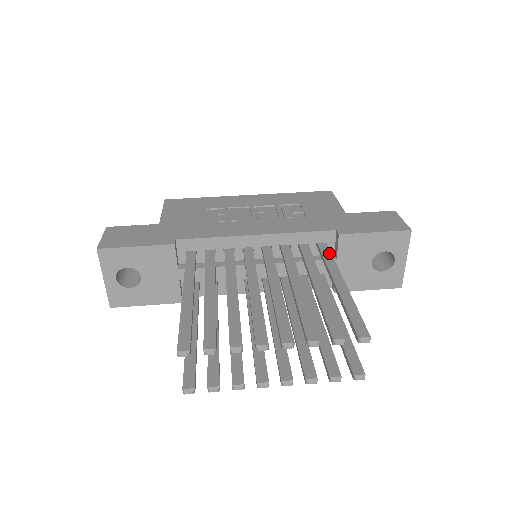
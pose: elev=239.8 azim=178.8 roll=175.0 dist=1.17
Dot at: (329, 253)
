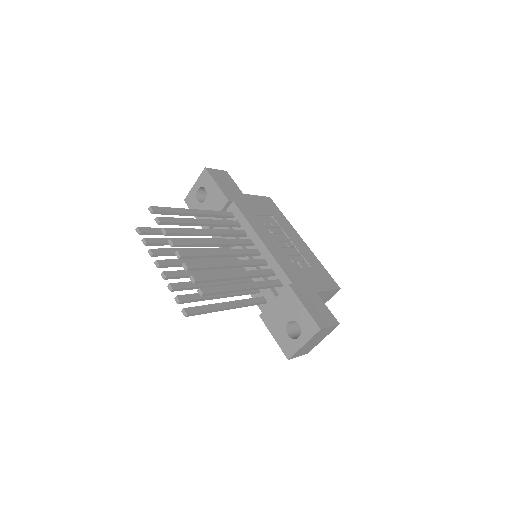
Dot at: (272, 284)
